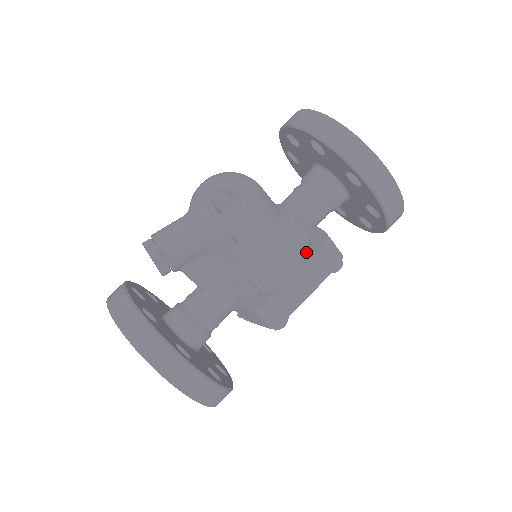
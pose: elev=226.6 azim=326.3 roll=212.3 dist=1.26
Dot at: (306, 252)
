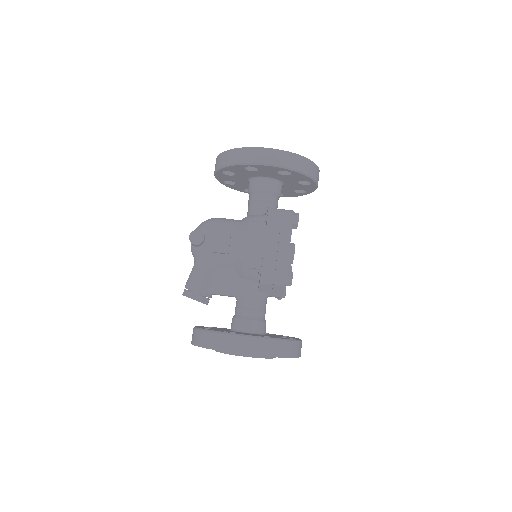
Dot at: (264, 227)
